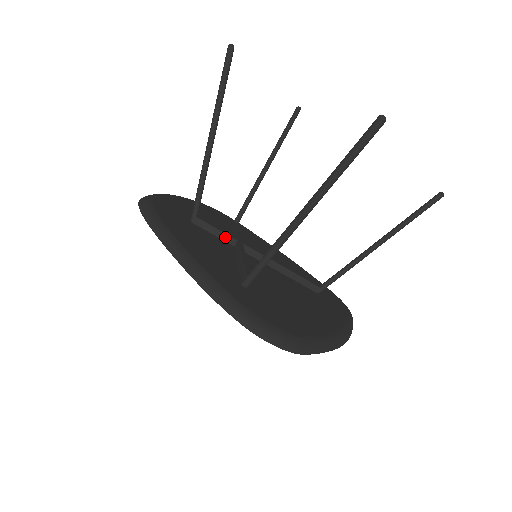
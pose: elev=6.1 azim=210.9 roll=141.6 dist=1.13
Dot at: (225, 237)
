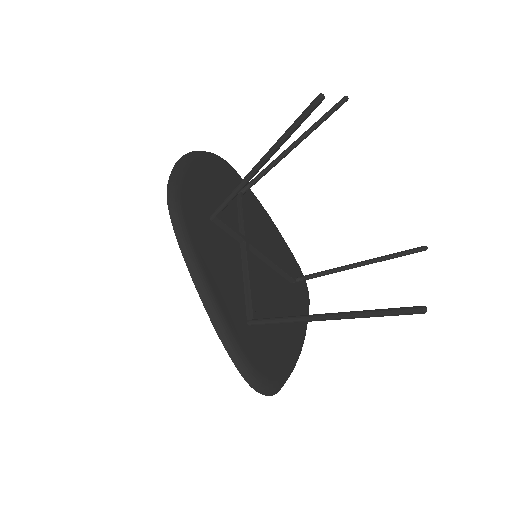
Dot at: (235, 236)
